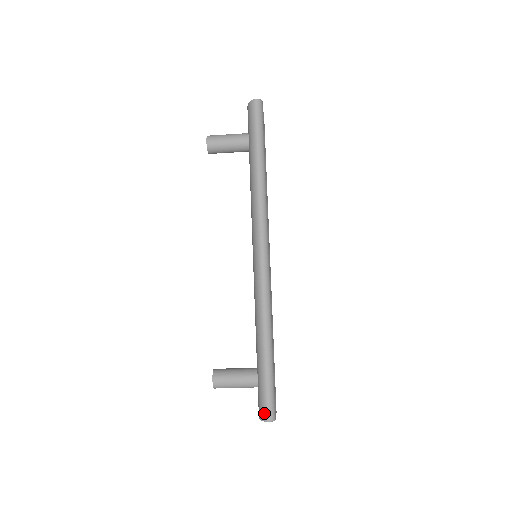
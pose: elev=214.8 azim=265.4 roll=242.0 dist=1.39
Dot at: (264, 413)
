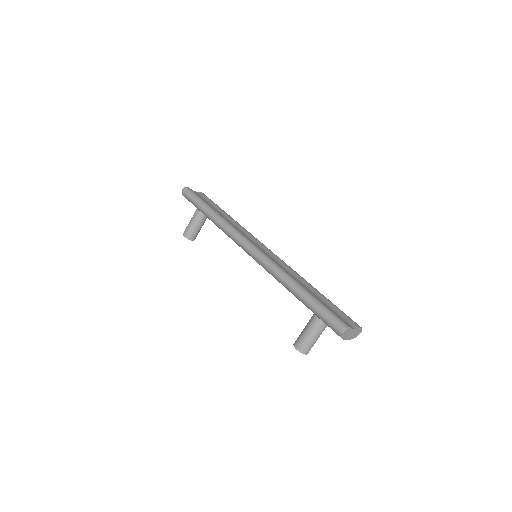
Dot at: (336, 330)
